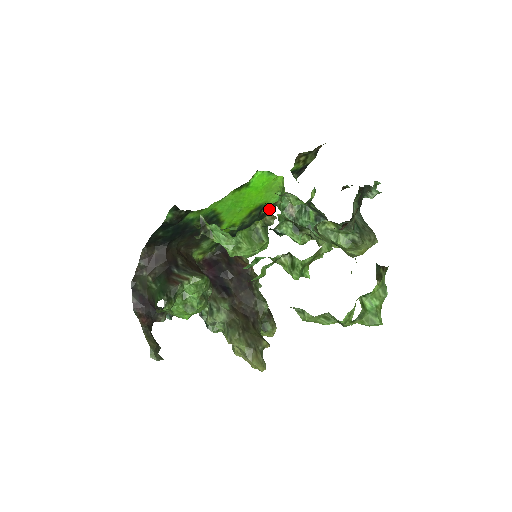
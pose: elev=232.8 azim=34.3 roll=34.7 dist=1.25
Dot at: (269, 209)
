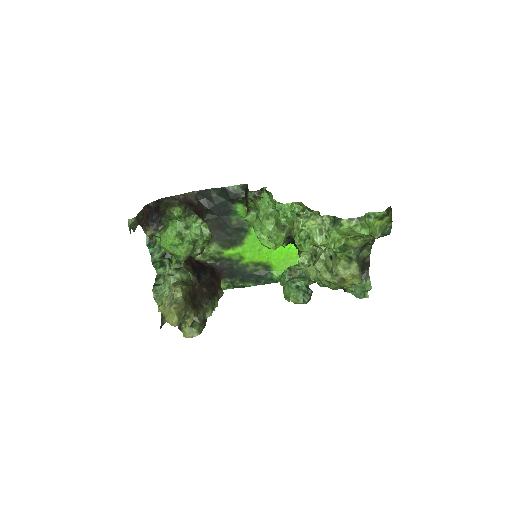
Dot at: (269, 278)
